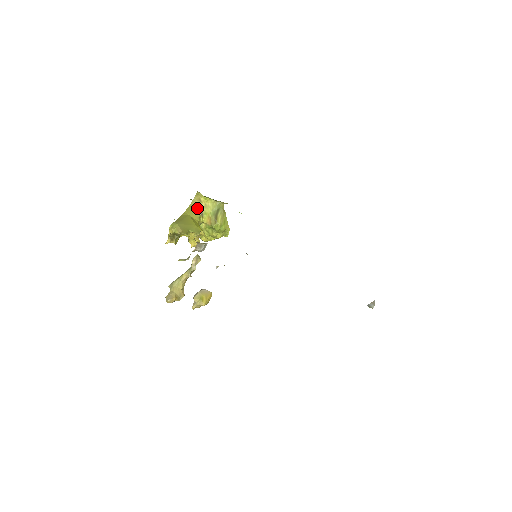
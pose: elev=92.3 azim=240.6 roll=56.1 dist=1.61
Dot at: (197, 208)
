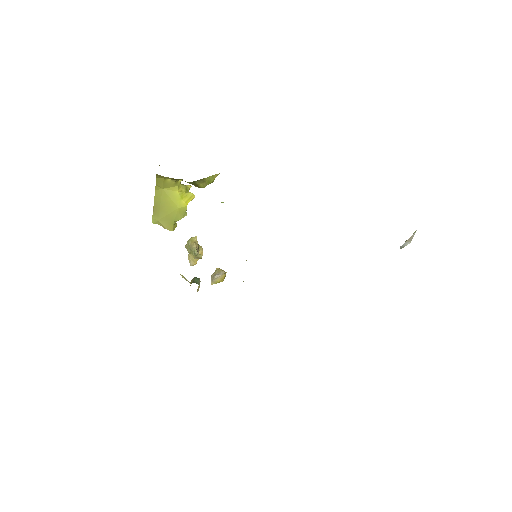
Dot at: (167, 178)
